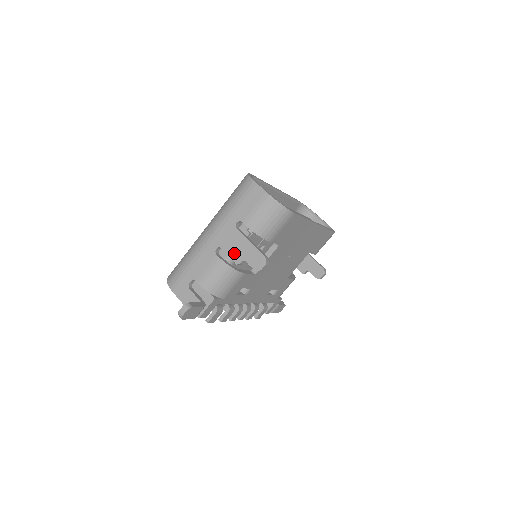
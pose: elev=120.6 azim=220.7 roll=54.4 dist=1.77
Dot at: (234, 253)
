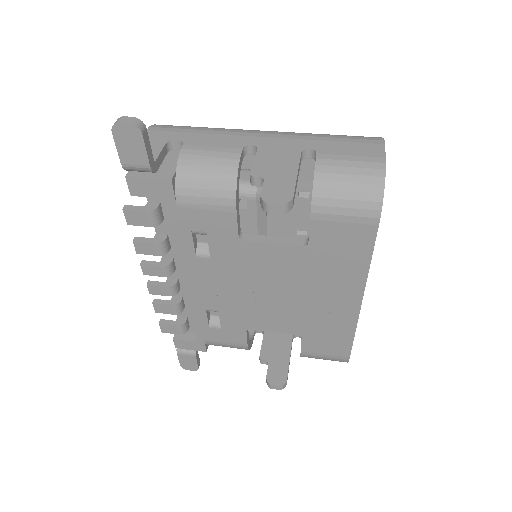
Dot at: (264, 164)
